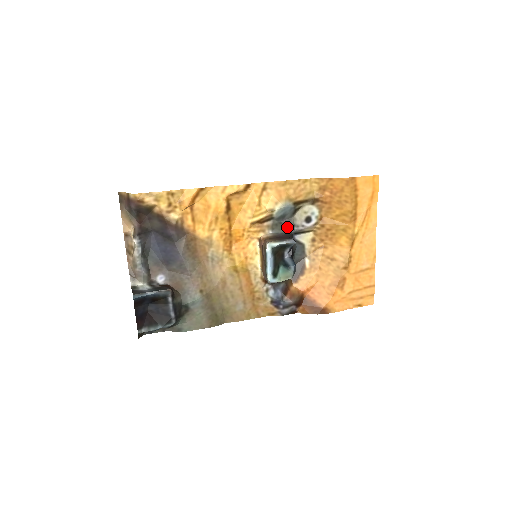
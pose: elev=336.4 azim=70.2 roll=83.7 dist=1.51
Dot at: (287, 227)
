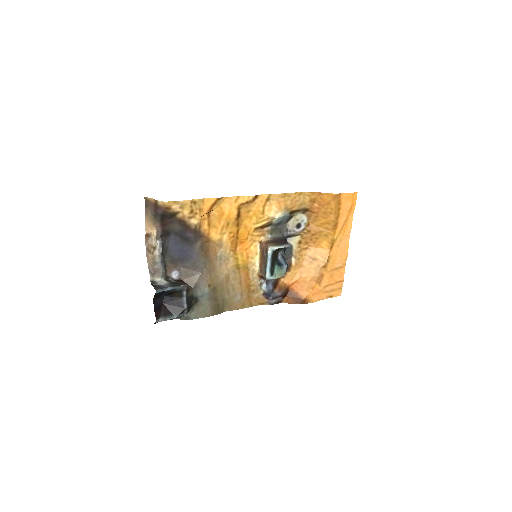
Dot at: (282, 232)
